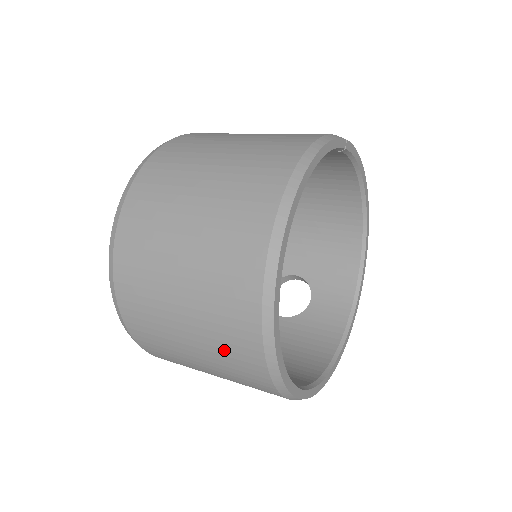
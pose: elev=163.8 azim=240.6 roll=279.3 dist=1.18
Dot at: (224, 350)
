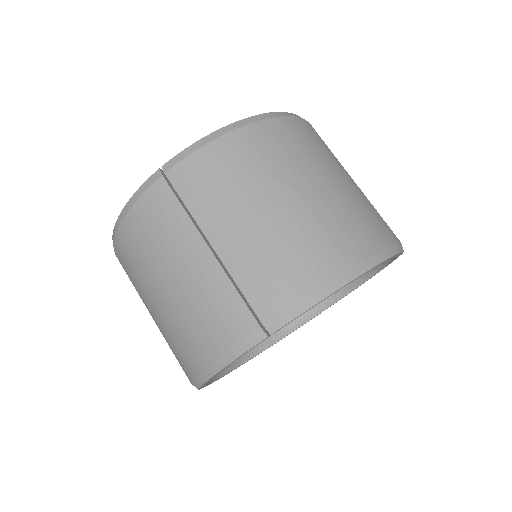
Dot at: occluded
